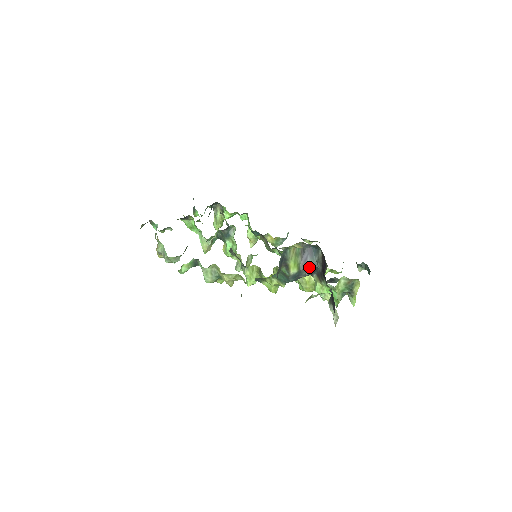
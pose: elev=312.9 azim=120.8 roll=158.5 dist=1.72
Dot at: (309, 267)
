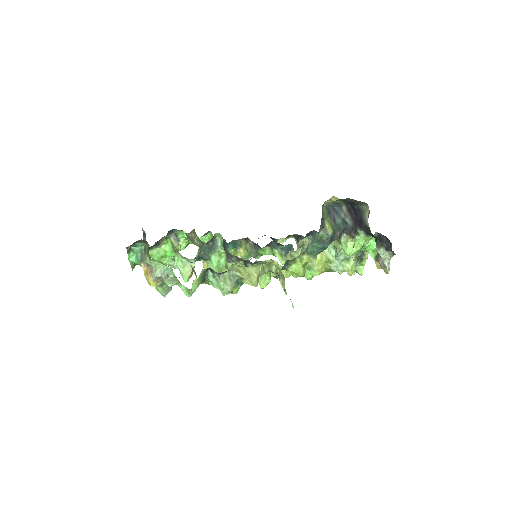
Dot at: (339, 226)
